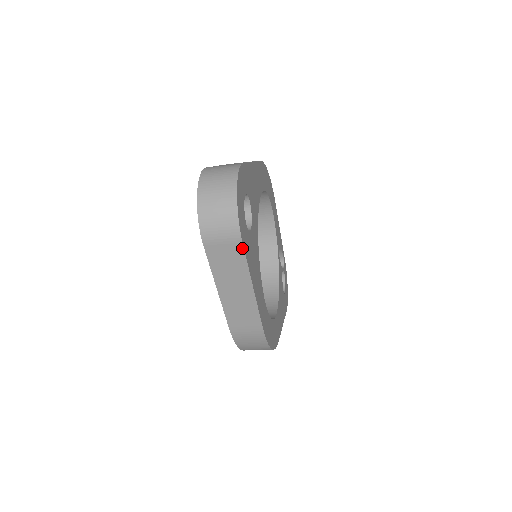
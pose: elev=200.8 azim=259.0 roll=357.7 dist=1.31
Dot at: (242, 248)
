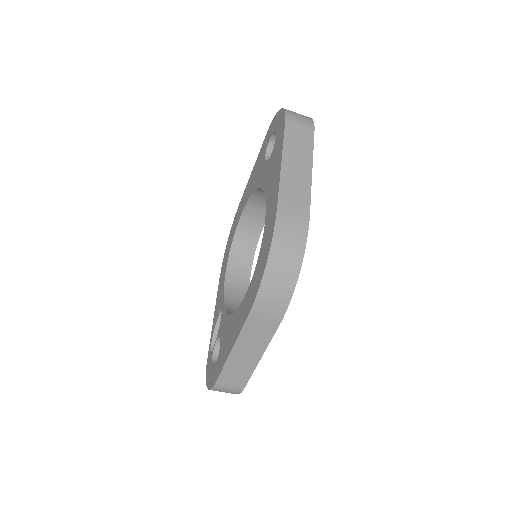
Dot at: (313, 135)
